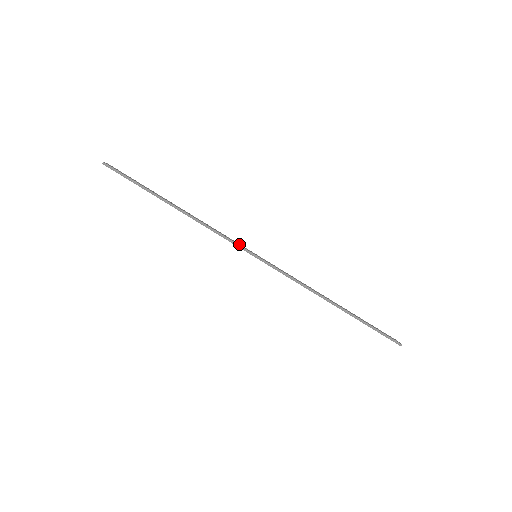
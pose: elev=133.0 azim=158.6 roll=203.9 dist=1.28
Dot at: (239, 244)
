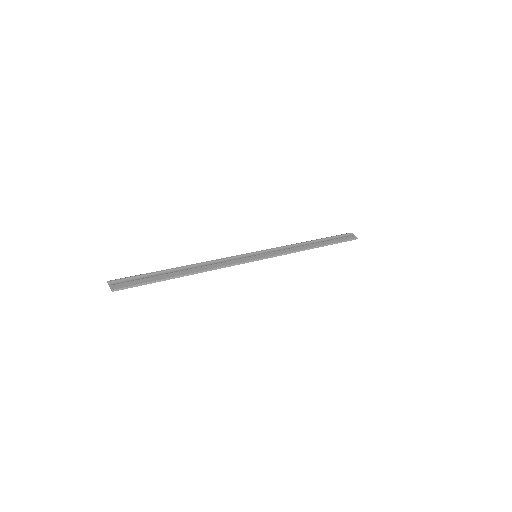
Dot at: (240, 256)
